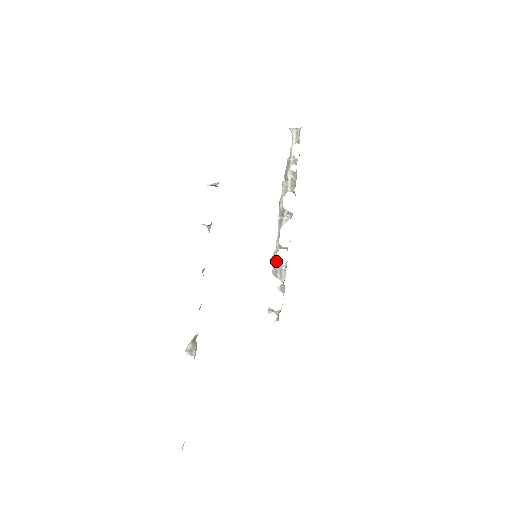
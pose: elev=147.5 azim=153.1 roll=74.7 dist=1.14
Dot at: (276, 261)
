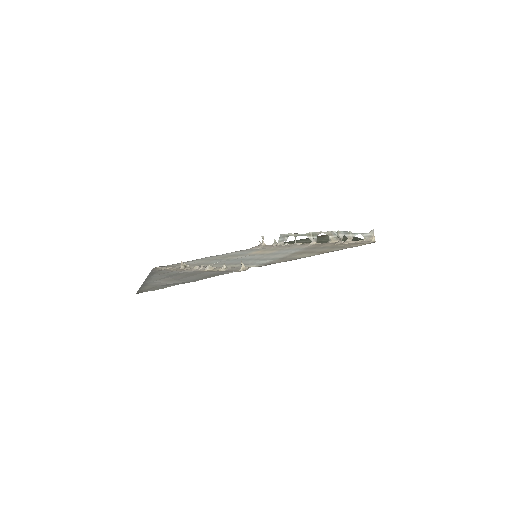
Dot at: (286, 237)
